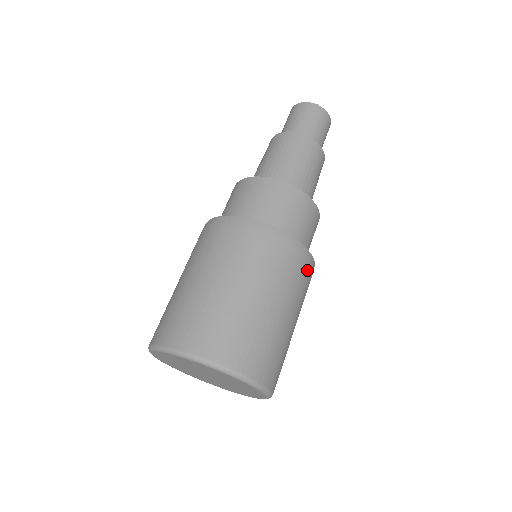
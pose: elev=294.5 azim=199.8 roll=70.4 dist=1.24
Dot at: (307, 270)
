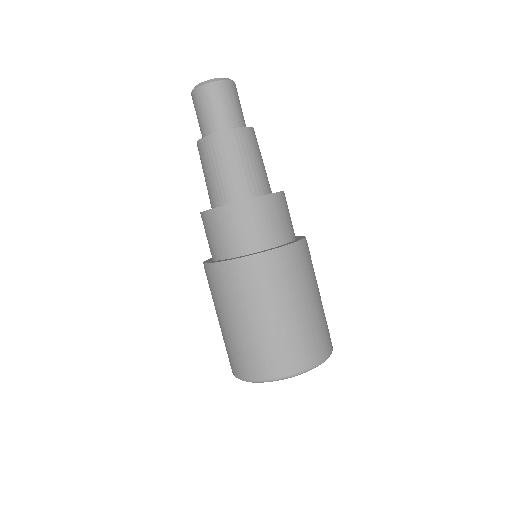
Dot at: (307, 253)
